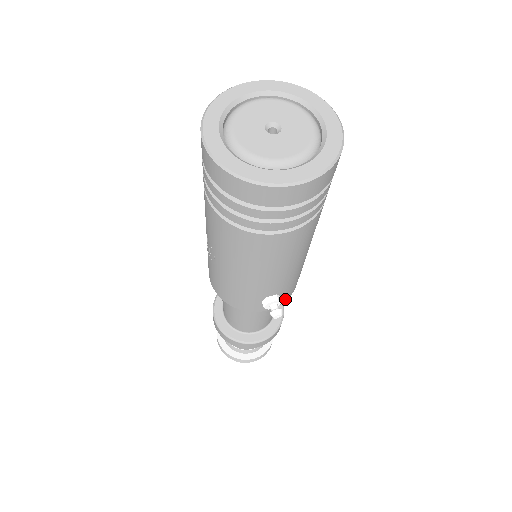
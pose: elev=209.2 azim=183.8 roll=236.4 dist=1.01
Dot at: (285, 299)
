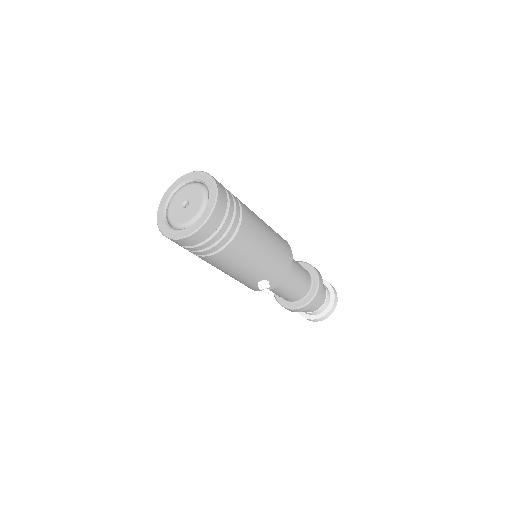
Dot at: (280, 280)
